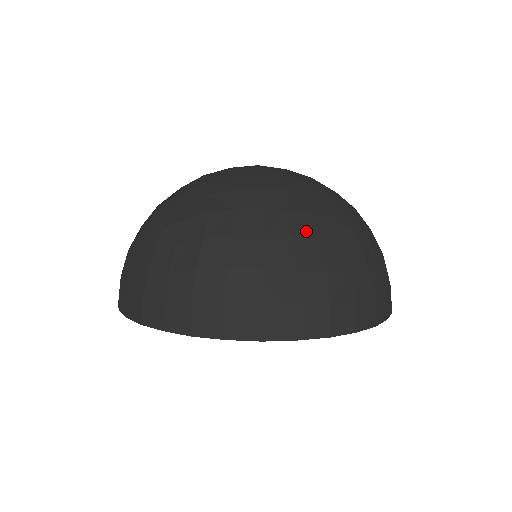
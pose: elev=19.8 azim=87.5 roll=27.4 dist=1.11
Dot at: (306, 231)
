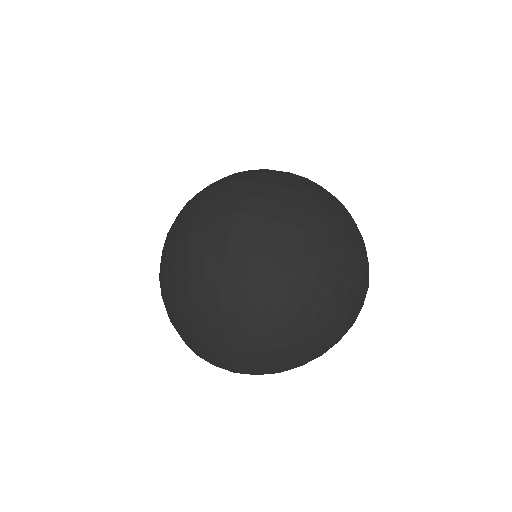
Dot at: (253, 327)
